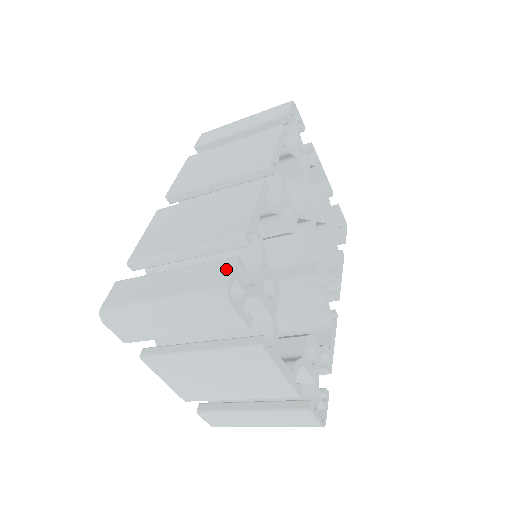
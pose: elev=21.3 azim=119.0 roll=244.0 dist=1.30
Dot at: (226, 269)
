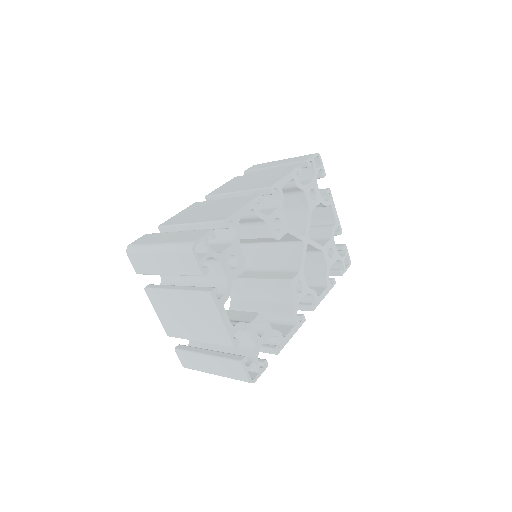
Dot at: (201, 234)
